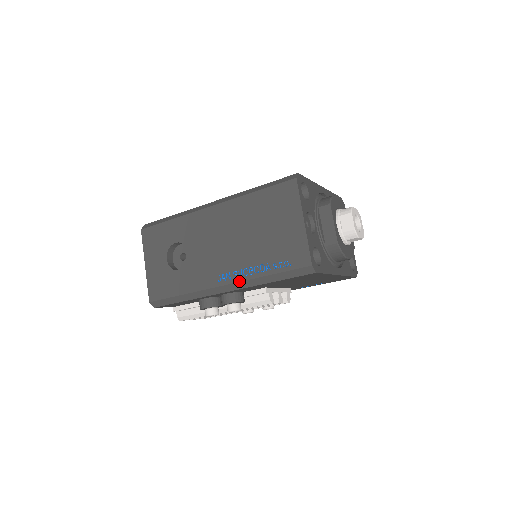
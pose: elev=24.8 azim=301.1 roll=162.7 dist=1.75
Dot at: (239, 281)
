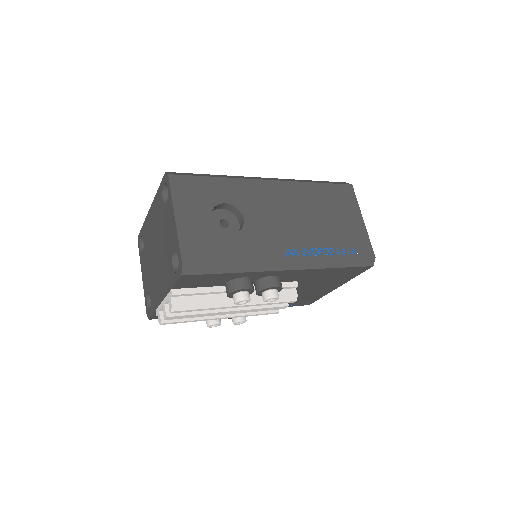
Dot at: (309, 259)
